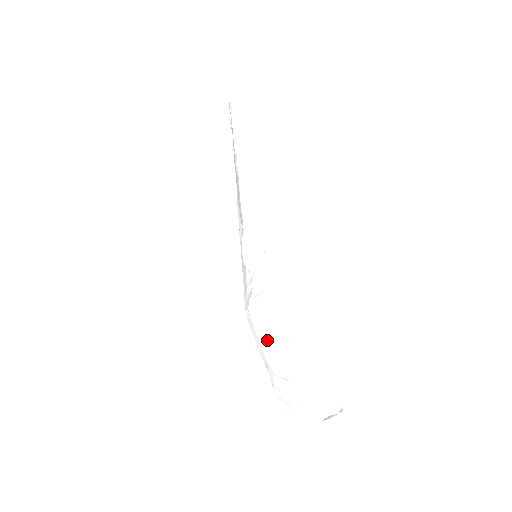
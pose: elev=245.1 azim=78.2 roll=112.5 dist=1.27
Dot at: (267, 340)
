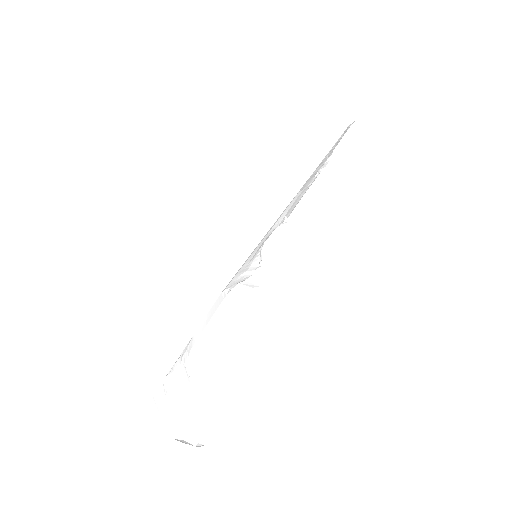
Dot at: (215, 330)
